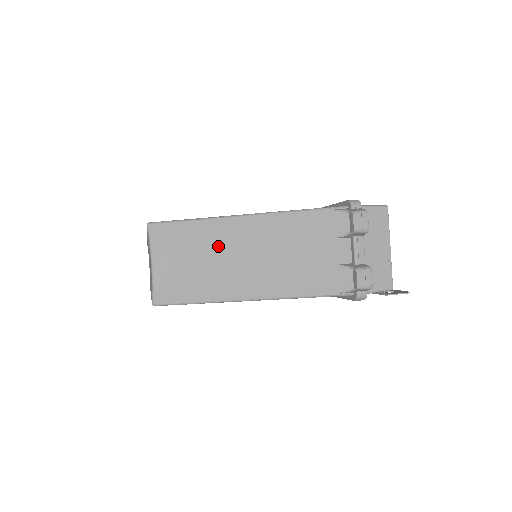
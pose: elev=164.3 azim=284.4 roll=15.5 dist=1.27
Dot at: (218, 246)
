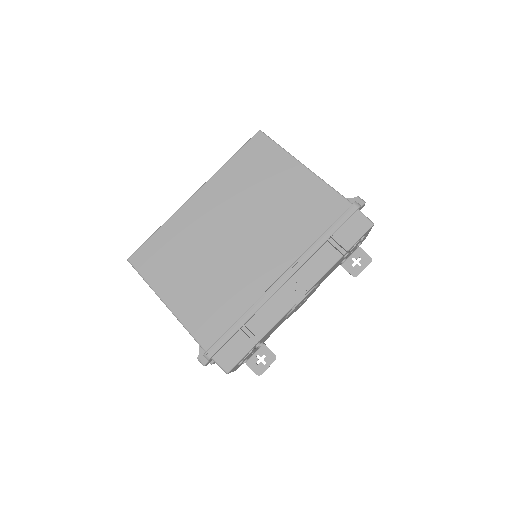
Dot at: occluded
